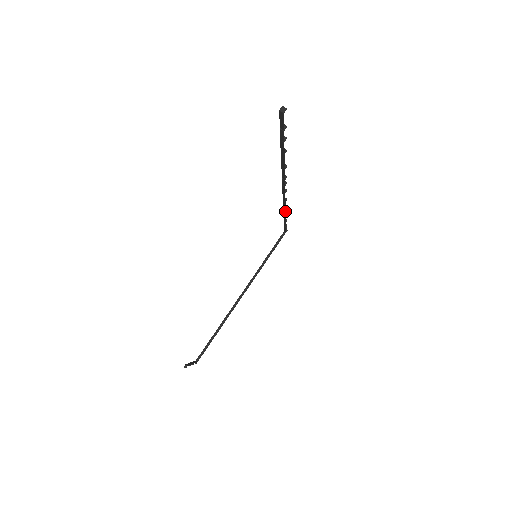
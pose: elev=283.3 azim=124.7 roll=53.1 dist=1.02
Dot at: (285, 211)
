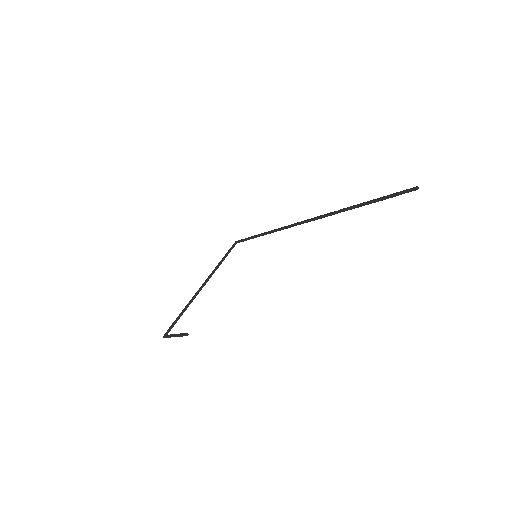
Dot at: (283, 229)
